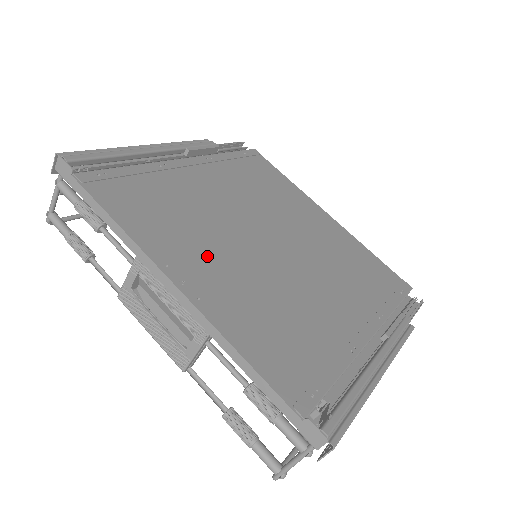
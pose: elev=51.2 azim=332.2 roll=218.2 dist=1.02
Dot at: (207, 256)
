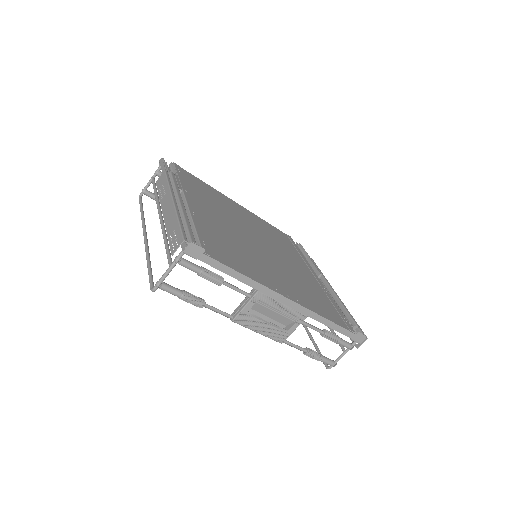
Dot at: (270, 272)
